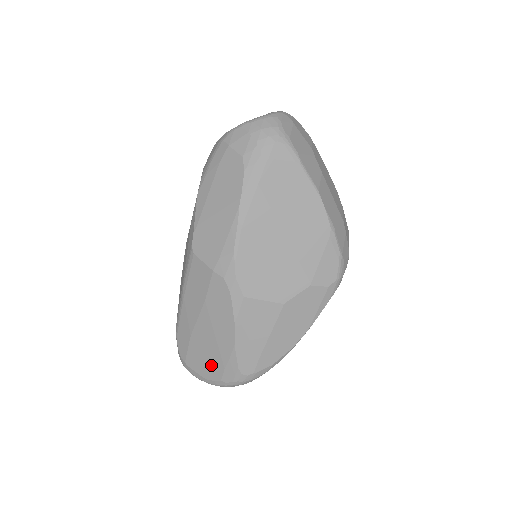
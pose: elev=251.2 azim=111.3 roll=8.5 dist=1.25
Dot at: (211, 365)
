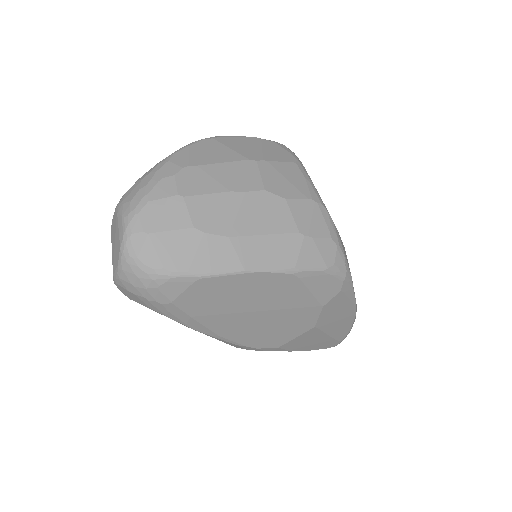
Dot at: occluded
